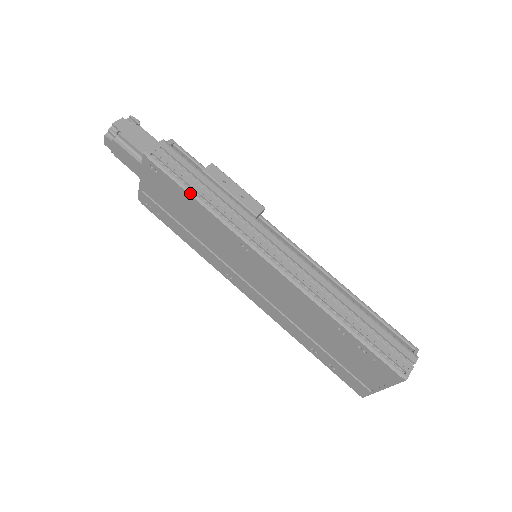
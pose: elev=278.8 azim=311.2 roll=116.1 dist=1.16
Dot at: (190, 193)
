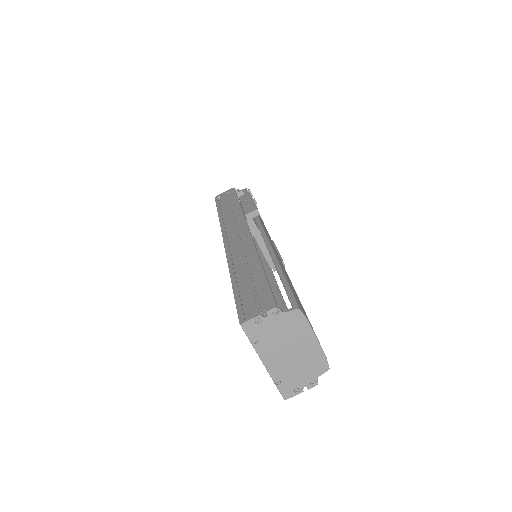
Dot at: (218, 211)
